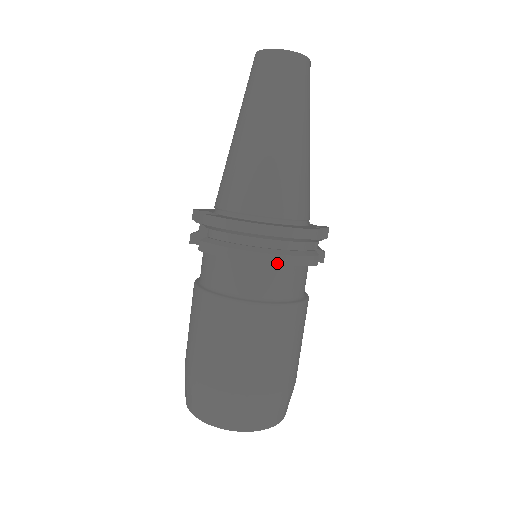
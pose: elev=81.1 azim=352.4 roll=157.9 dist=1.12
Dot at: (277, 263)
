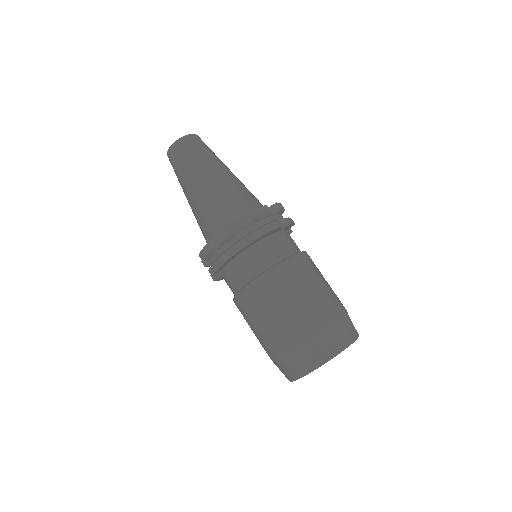
Dot at: (249, 243)
